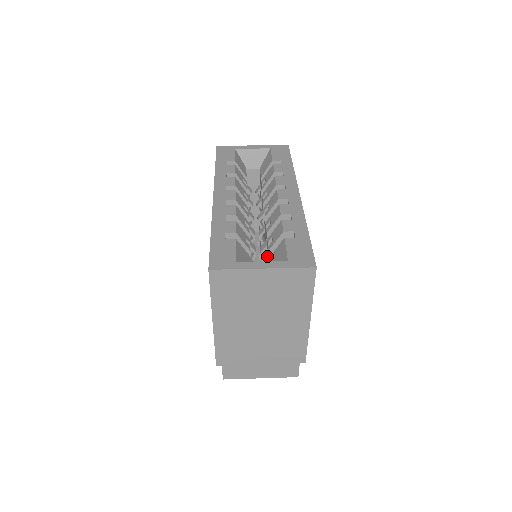
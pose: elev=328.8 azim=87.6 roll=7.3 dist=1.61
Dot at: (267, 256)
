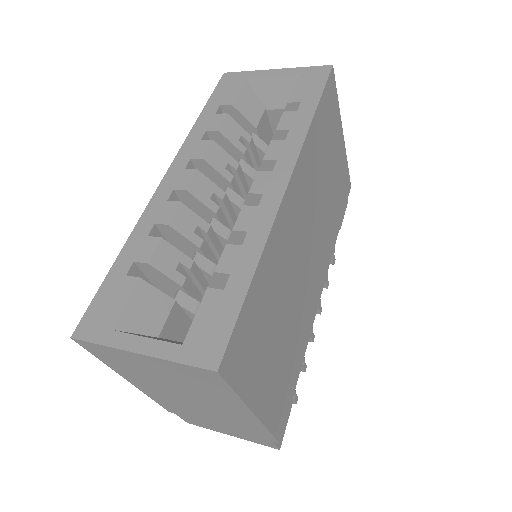
Dot at: occluded
